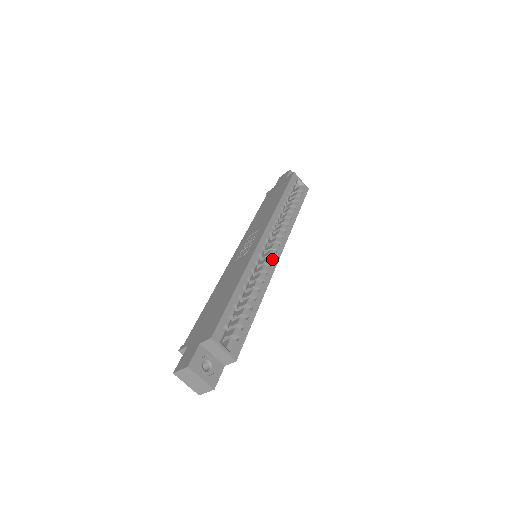
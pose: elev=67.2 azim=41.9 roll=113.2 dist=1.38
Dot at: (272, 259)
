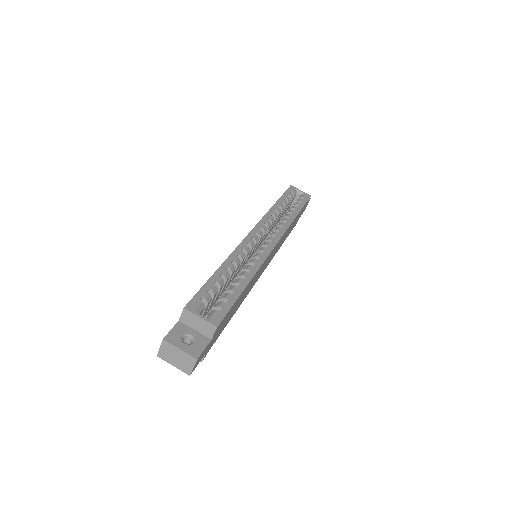
Dot at: (265, 247)
